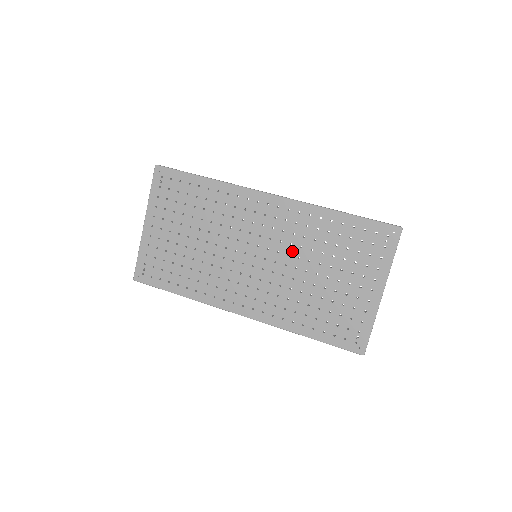
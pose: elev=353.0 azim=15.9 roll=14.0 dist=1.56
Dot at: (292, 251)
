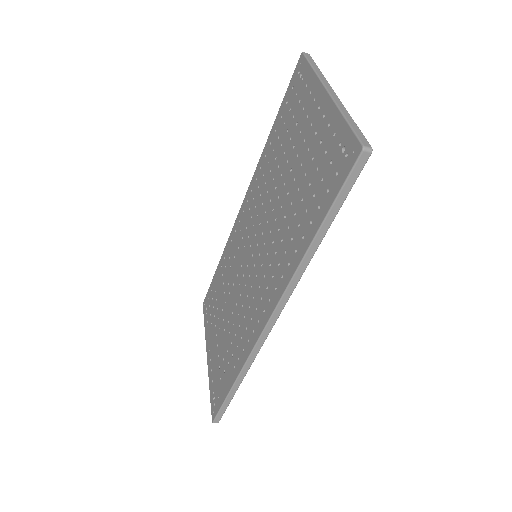
Dot at: (265, 206)
